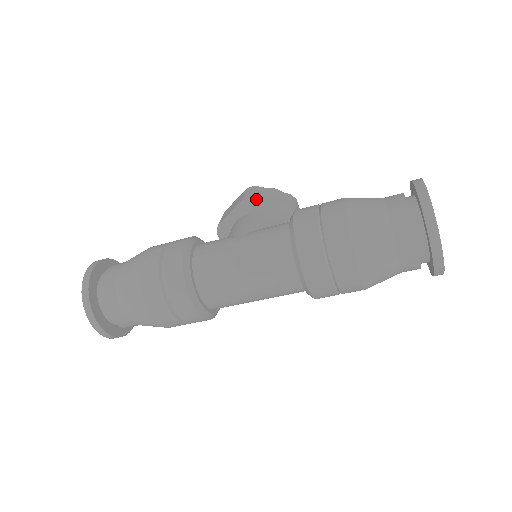
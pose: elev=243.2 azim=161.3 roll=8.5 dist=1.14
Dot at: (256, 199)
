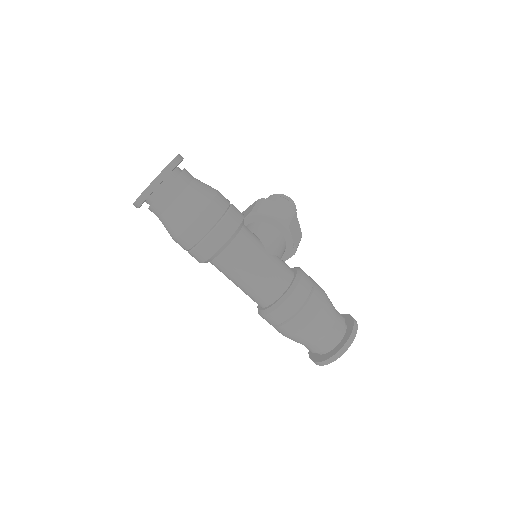
Dot at: (290, 230)
